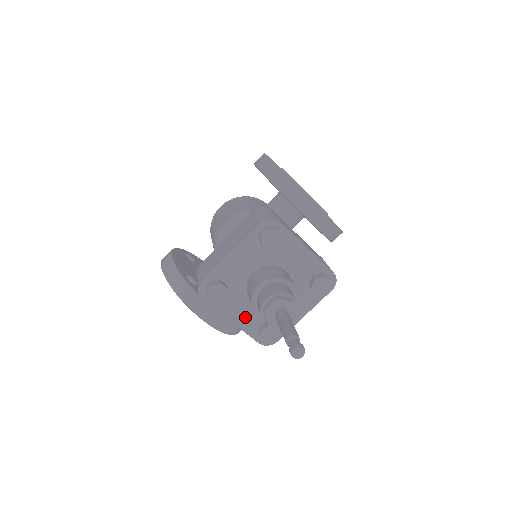
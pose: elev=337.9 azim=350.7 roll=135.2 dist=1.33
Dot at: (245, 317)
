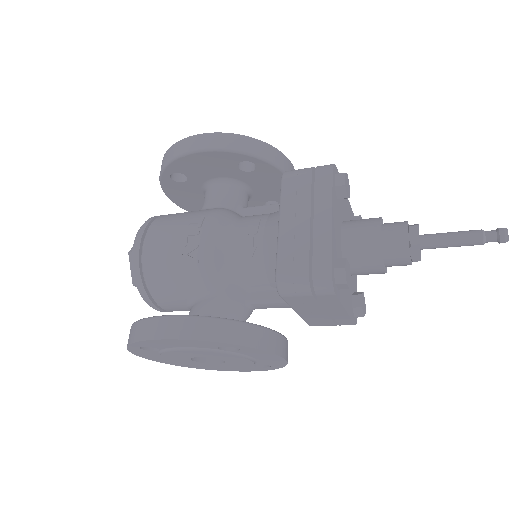
Dot at: (348, 298)
